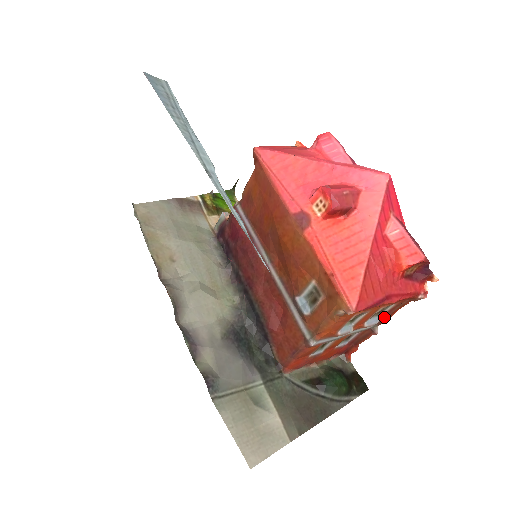
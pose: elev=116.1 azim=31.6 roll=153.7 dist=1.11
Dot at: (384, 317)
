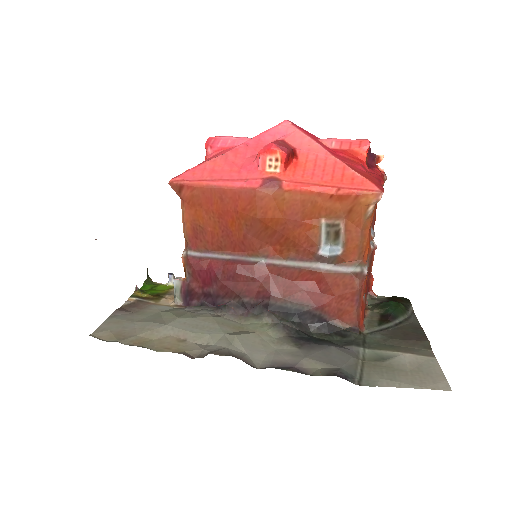
Dot at: (372, 225)
